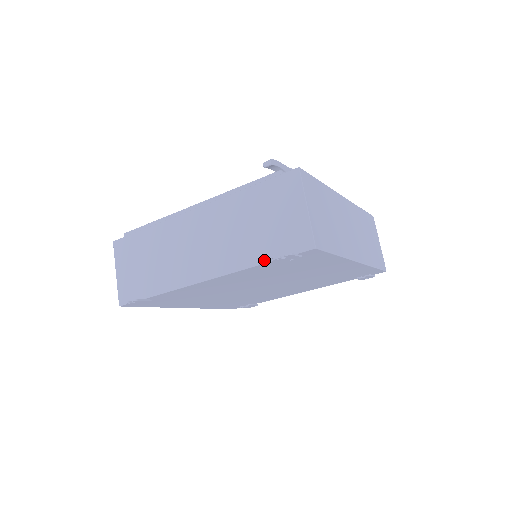
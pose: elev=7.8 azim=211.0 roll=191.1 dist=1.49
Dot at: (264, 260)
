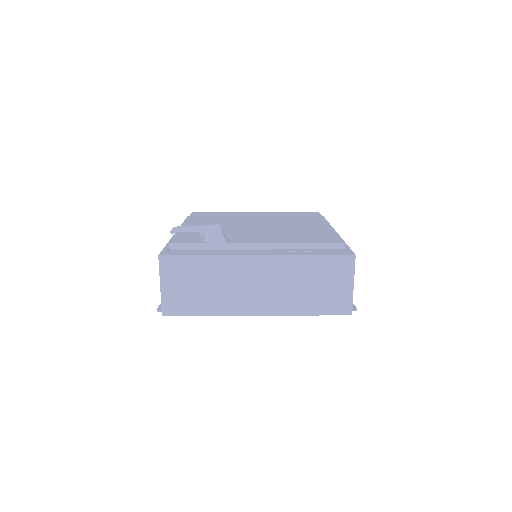
Dot at: occluded
